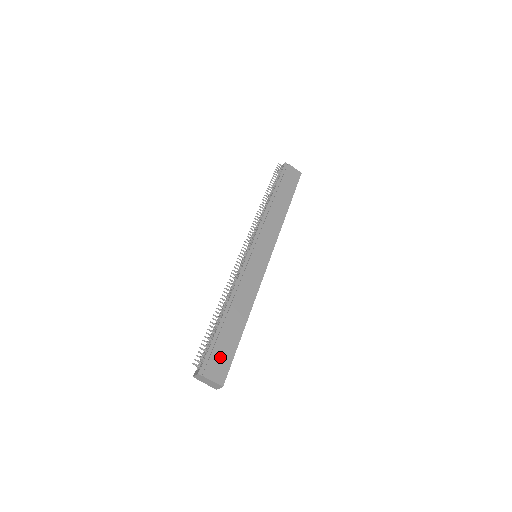
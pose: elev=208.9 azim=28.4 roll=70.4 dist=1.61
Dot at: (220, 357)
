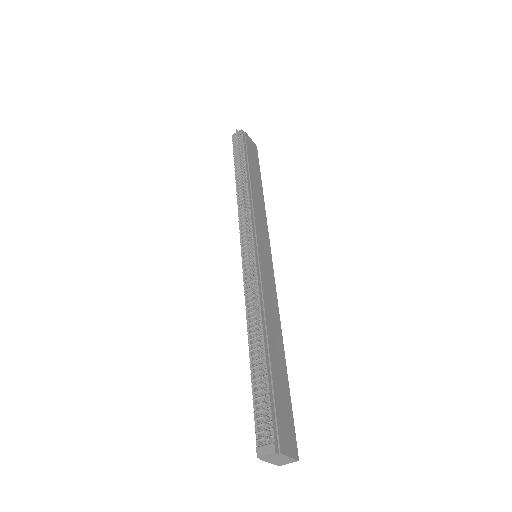
Dot at: (284, 416)
